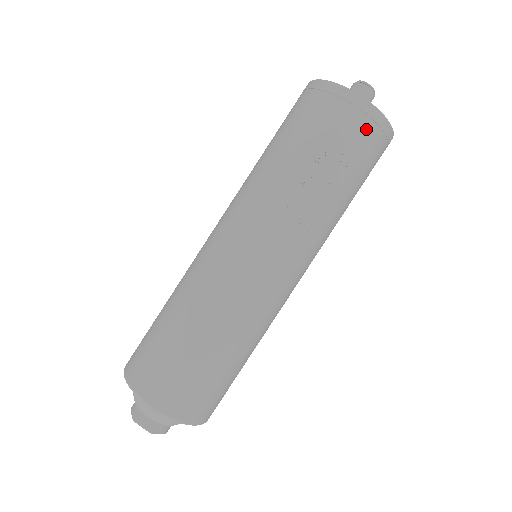
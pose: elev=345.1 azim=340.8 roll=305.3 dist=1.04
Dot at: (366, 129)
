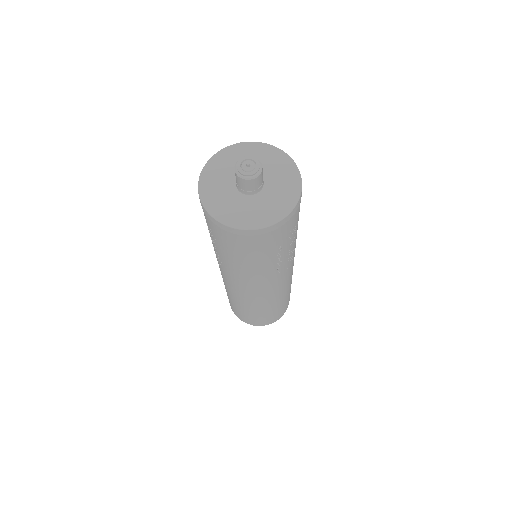
Dot at: (294, 217)
